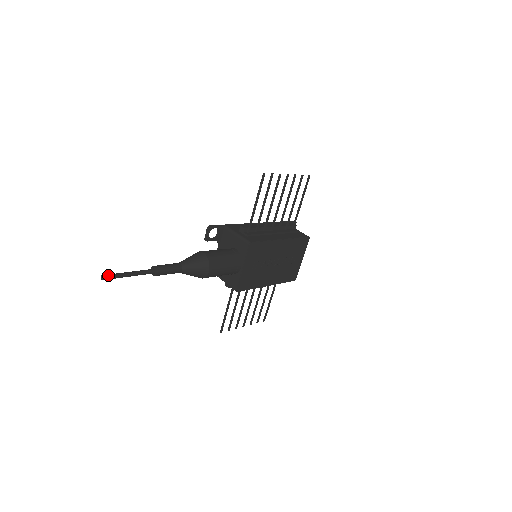
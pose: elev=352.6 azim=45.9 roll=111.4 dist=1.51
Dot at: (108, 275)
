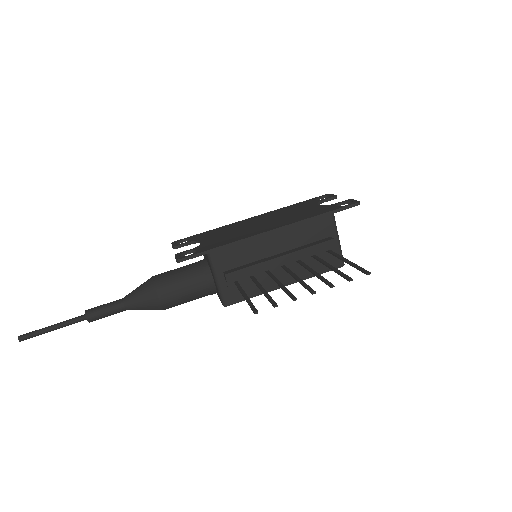
Dot at: (25, 338)
